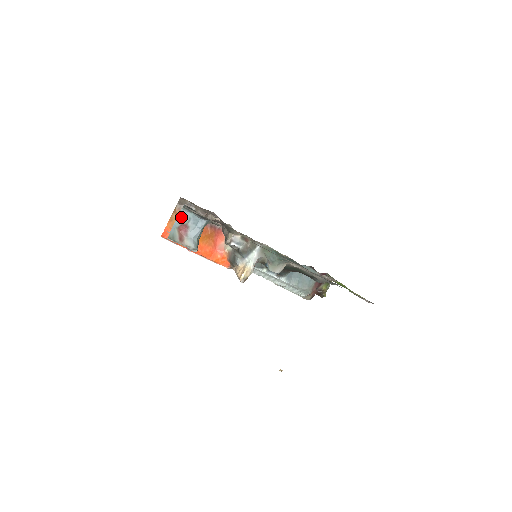
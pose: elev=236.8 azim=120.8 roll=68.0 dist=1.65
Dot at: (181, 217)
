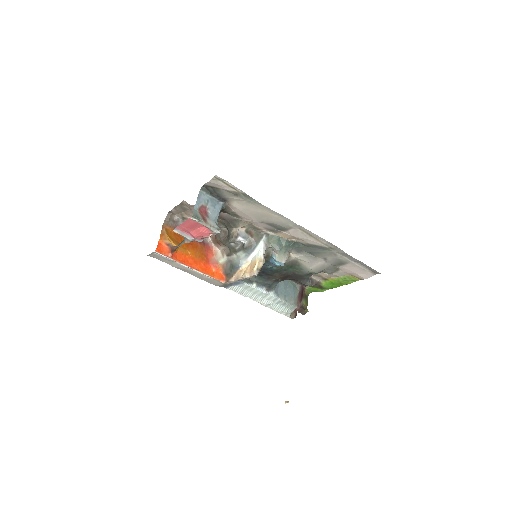
Dot at: (200, 199)
